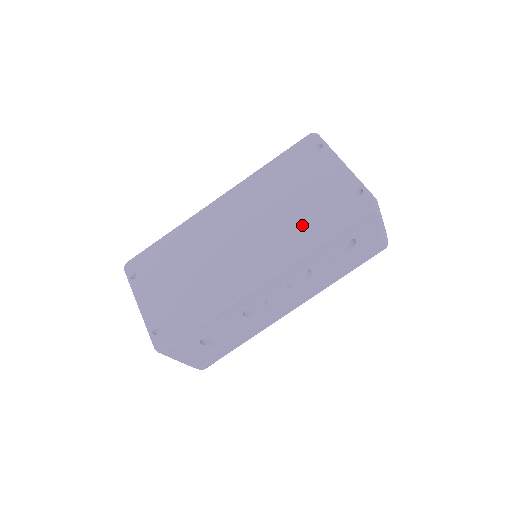
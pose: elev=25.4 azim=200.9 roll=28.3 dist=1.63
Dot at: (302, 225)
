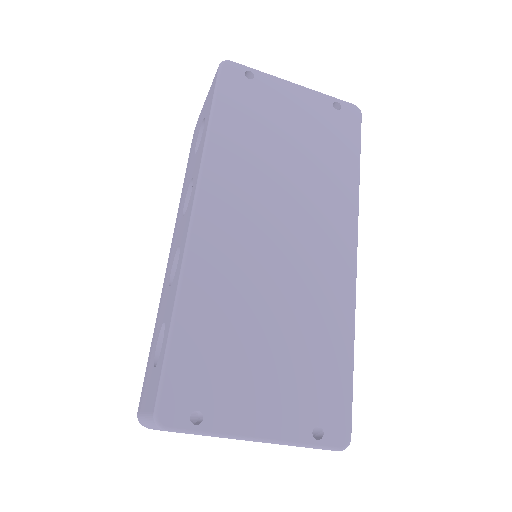
Dot at: (327, 171)
